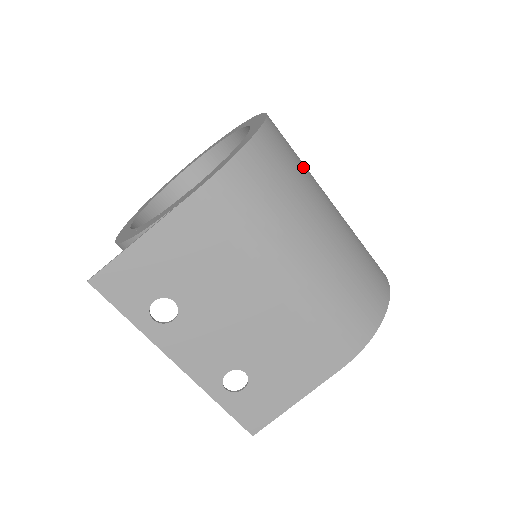
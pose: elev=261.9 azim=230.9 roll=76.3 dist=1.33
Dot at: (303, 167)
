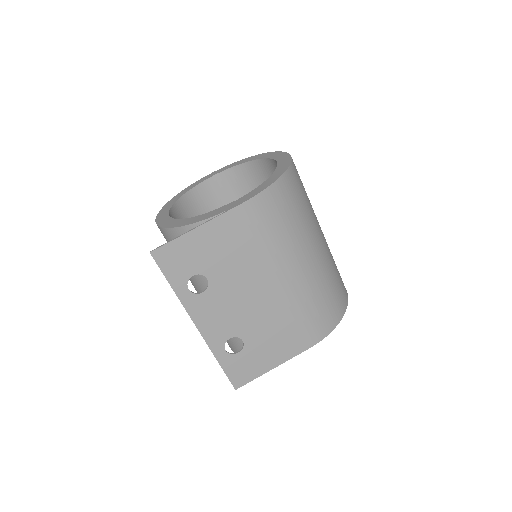
Dot at: (308, 198)
